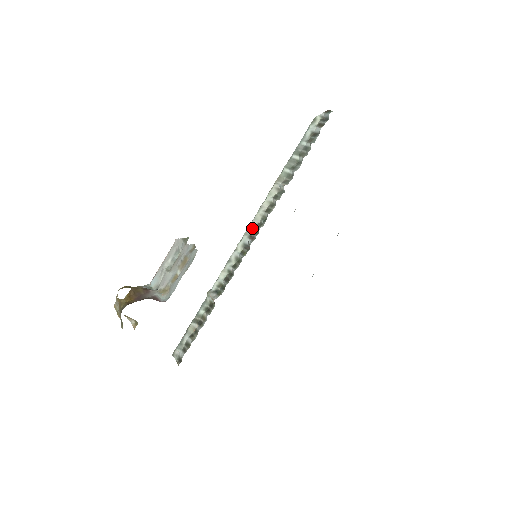
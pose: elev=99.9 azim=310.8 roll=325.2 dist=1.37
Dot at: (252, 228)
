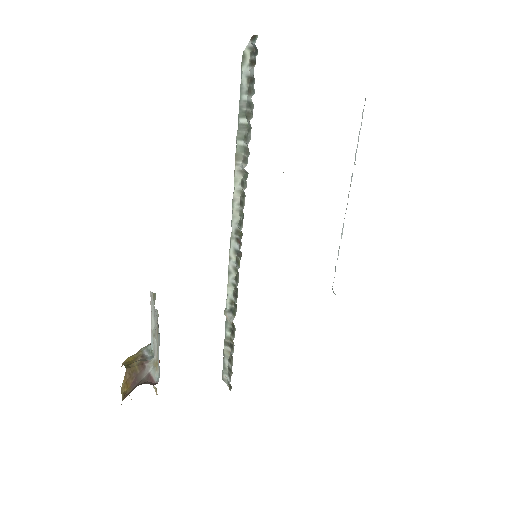
Dot at: (235, 229)
